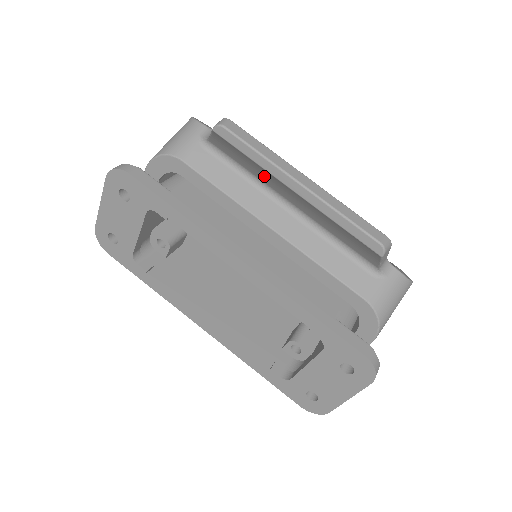
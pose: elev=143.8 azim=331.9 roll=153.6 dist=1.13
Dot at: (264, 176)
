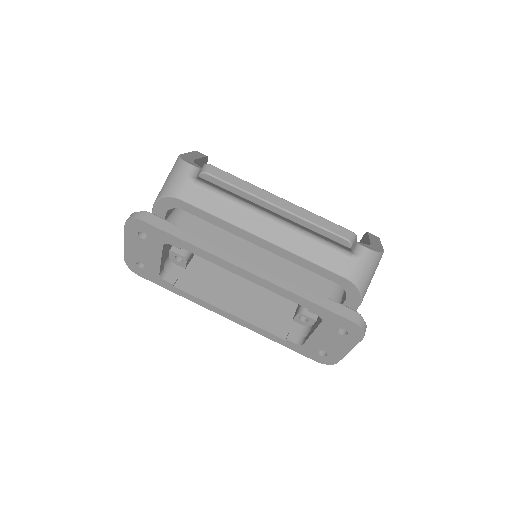
Dot at: (247, 201)
